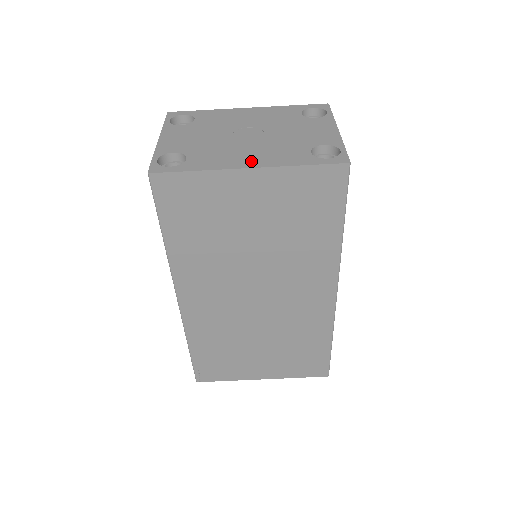
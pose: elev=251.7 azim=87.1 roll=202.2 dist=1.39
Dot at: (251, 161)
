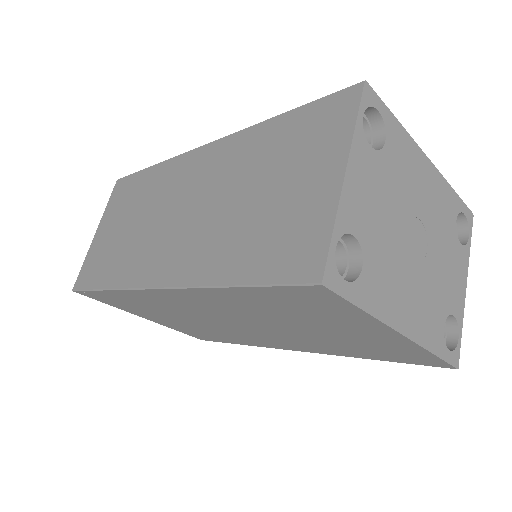
Dot at: (408, 319)
